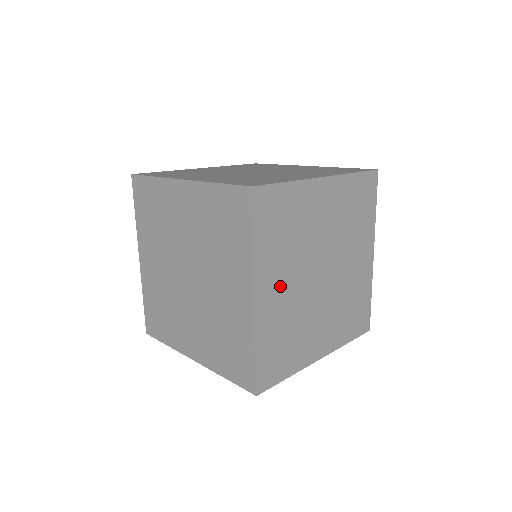
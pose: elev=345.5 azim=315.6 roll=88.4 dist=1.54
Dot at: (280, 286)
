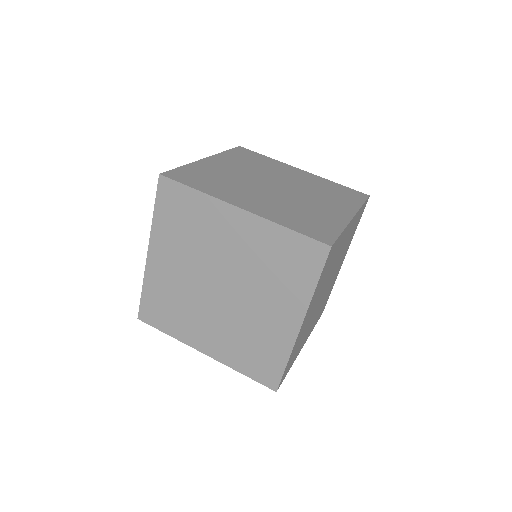
Dot at: (311, 310)
